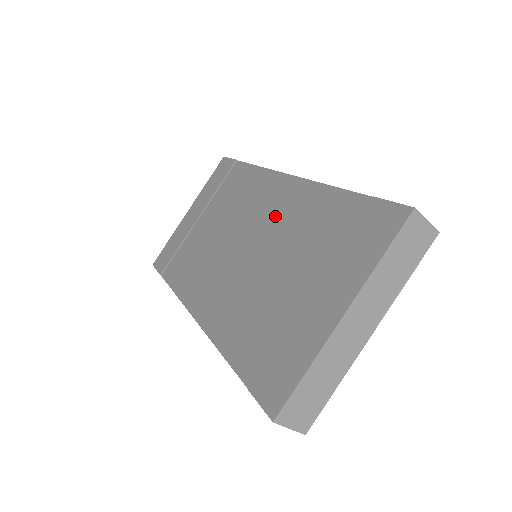
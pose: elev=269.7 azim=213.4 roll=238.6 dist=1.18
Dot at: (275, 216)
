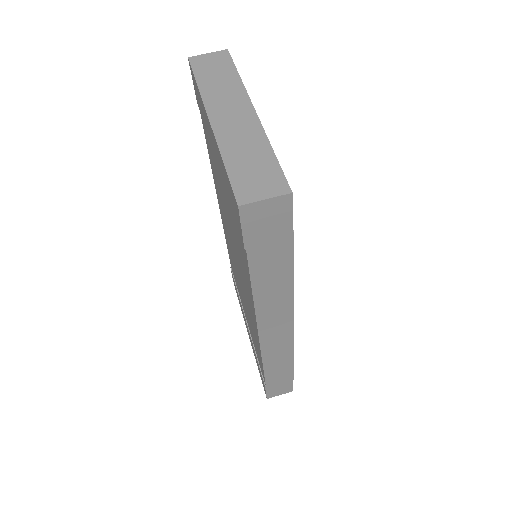
Dot at: occluded
